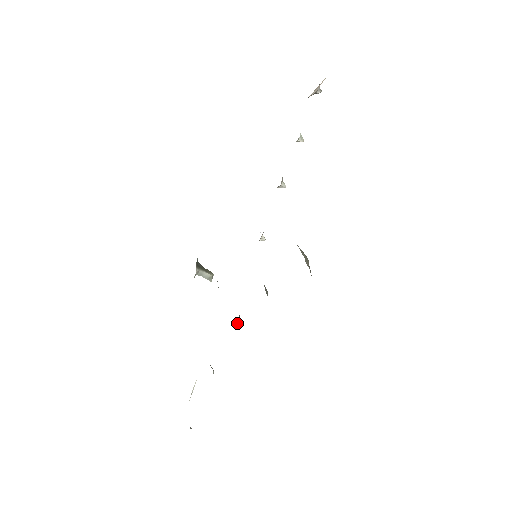
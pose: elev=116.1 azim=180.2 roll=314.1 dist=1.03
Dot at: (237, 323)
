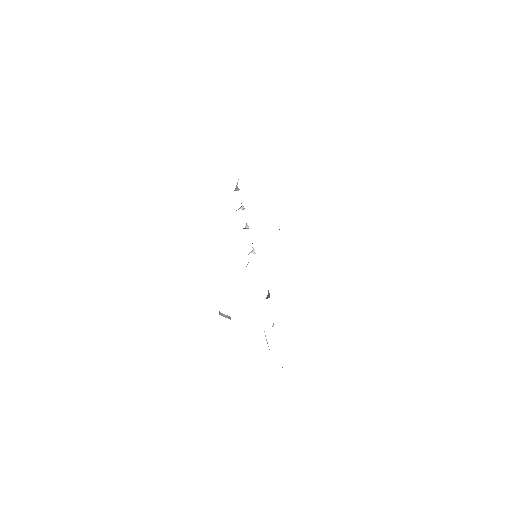
Dot at: (269, 293)
